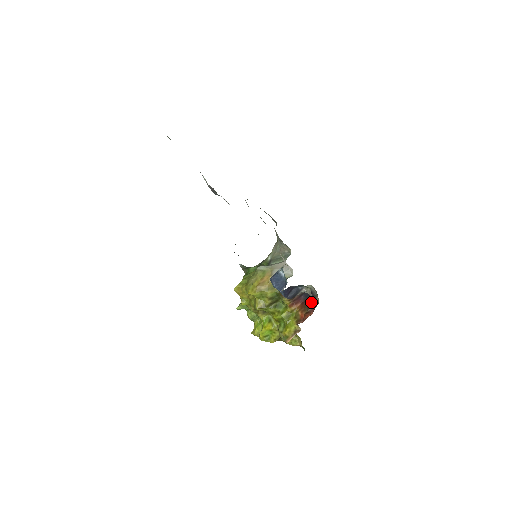
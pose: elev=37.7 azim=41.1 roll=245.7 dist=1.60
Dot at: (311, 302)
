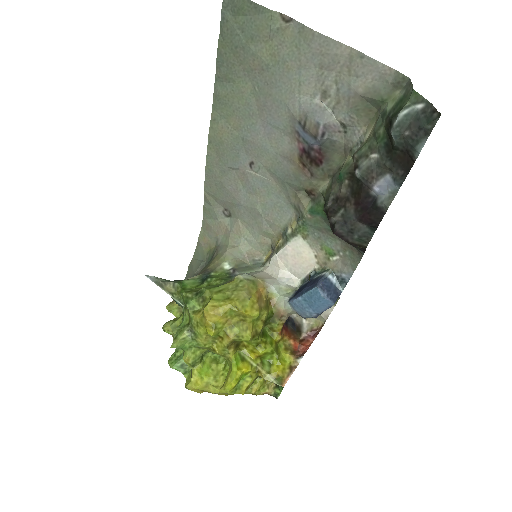
Dot at: (295, 327)
